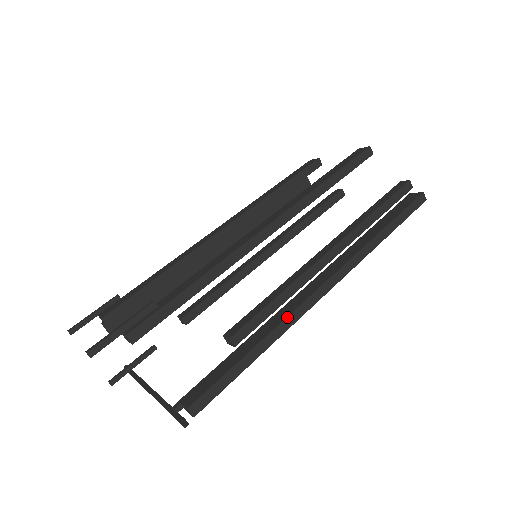
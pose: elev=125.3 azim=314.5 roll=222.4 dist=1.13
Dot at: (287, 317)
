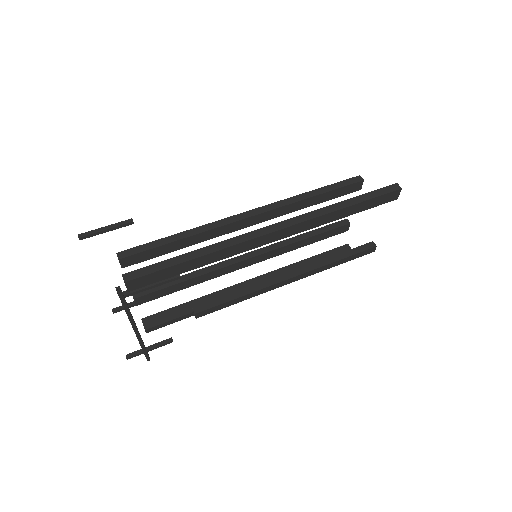
Dot at: (228, 239)
